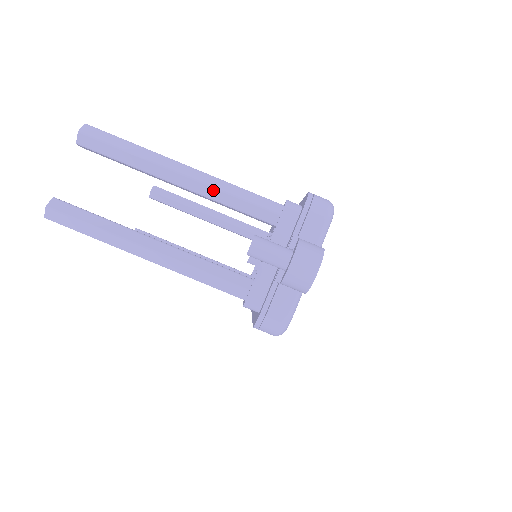
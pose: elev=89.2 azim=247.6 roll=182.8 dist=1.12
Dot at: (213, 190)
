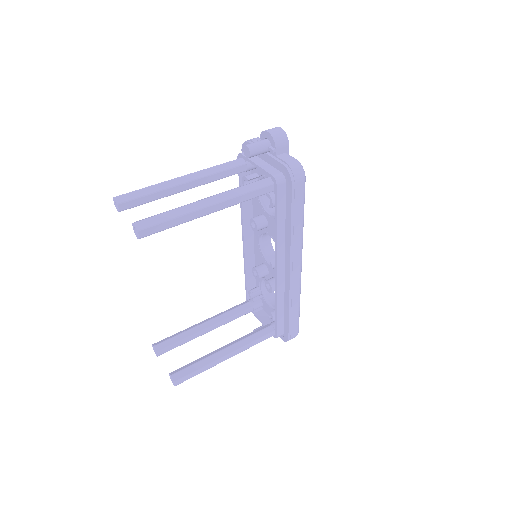
Dot at: (205, 171)
